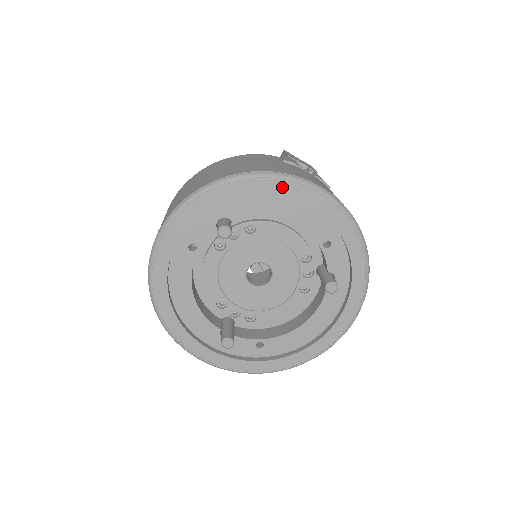
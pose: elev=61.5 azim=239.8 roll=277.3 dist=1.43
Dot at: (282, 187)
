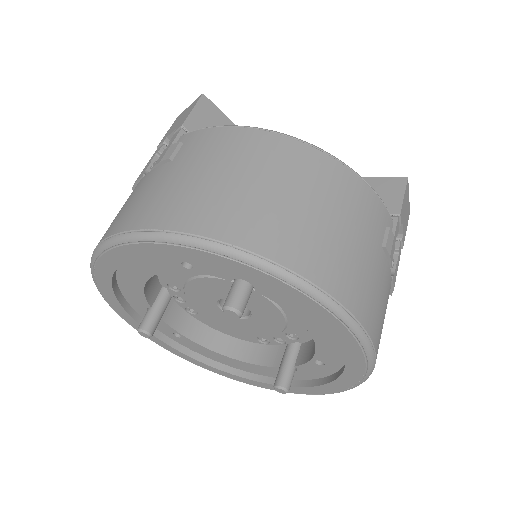
Dot at: (340, 331)
